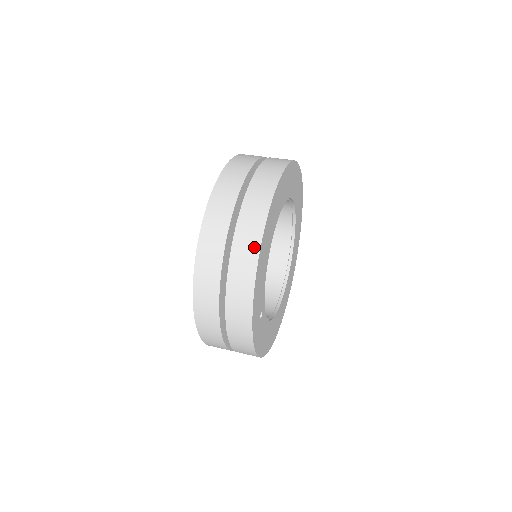
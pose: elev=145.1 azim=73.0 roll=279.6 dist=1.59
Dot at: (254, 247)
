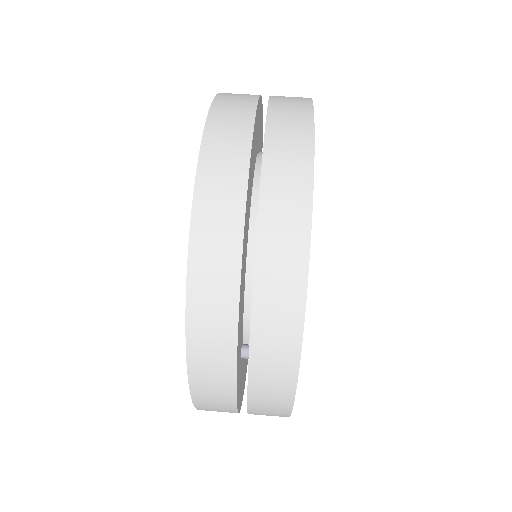
Dot at: (298, 245)
